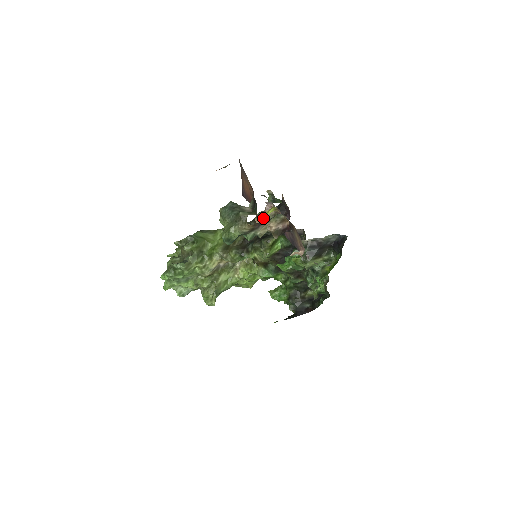
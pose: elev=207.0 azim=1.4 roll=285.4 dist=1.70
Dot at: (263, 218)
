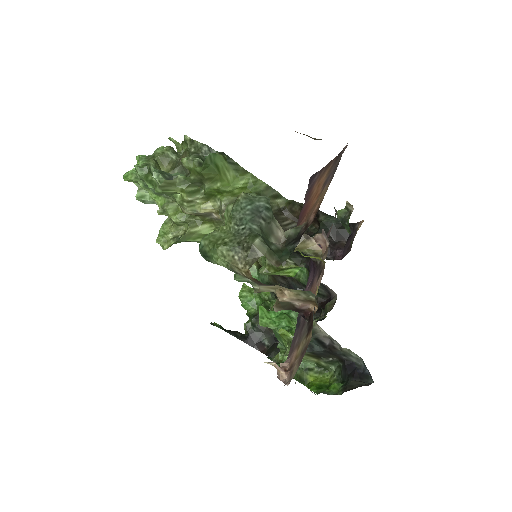
Dot at: (298, 246)
